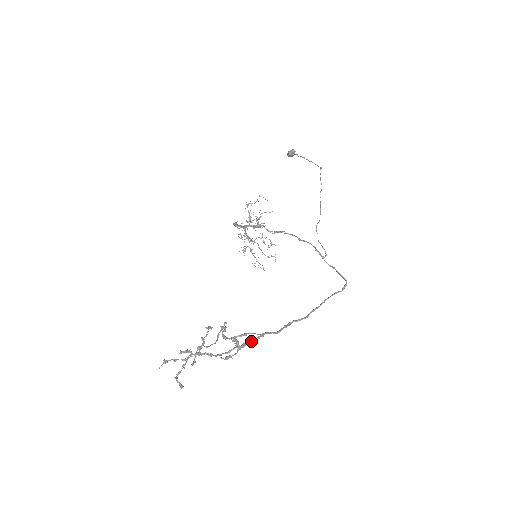
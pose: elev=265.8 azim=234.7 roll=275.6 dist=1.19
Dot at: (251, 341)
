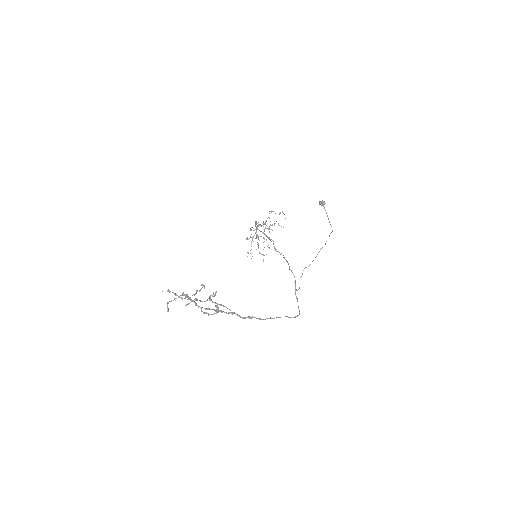
Dot at: (224, 312)
